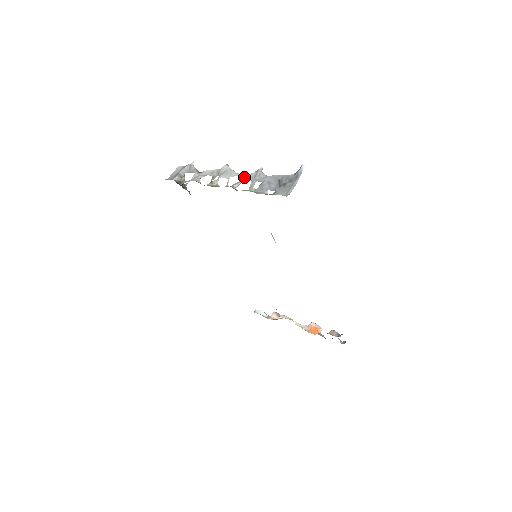
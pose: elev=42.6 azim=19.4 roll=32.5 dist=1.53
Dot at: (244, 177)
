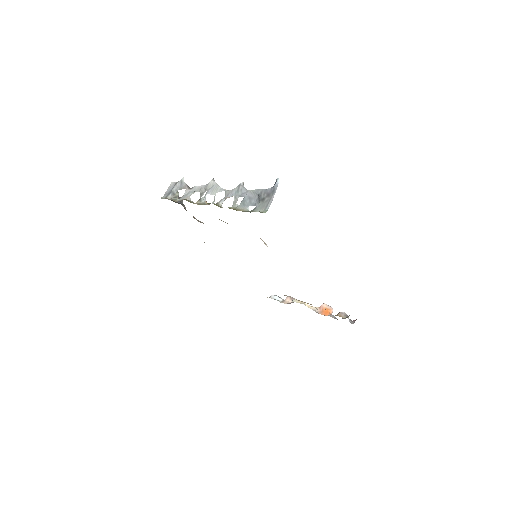
Dot at: (228, 193)
